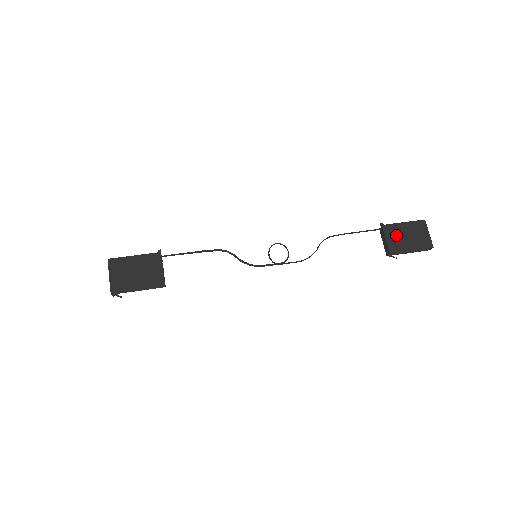
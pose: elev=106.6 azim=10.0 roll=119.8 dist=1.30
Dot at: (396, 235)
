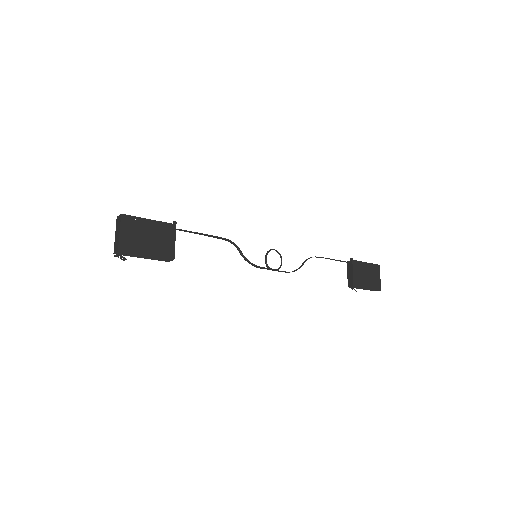
Dot at: (360, 272)
